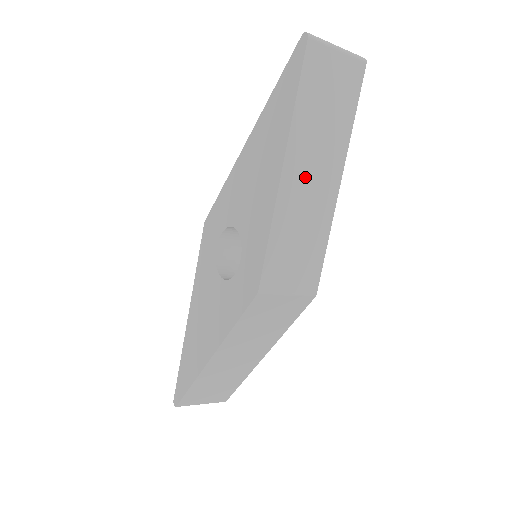
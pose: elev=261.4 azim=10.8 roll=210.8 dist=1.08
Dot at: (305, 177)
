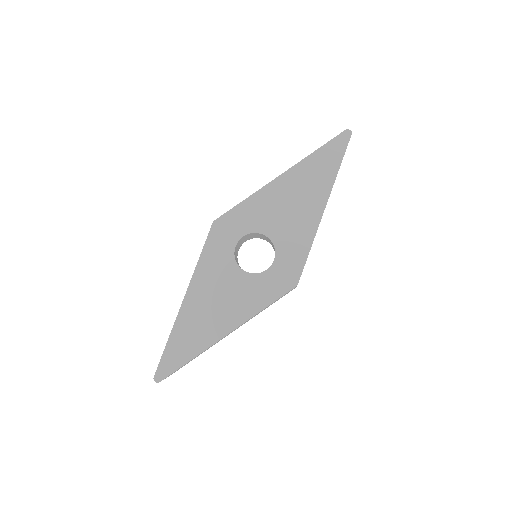
Dot at: occluded
